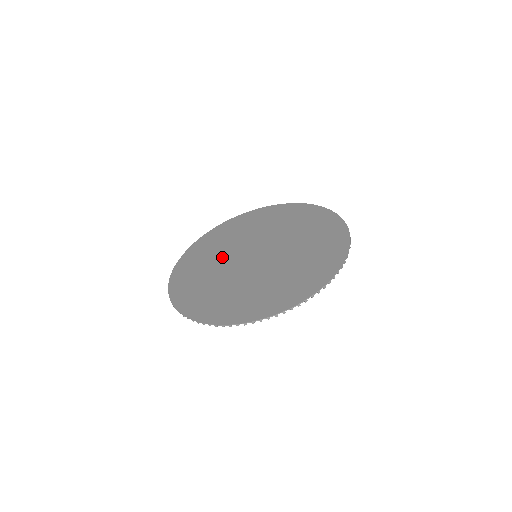
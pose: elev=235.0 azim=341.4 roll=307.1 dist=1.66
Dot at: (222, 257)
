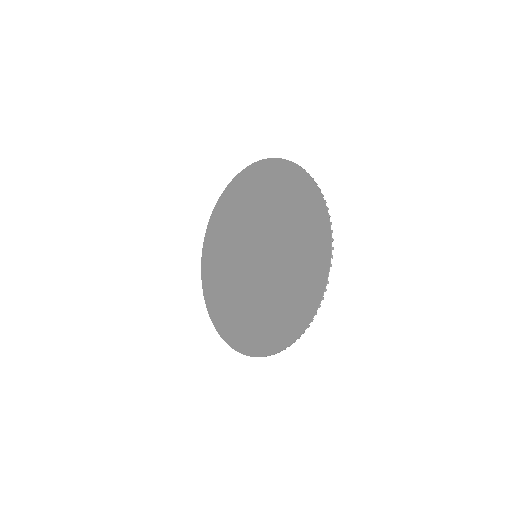
Dot at: (240, 228)
